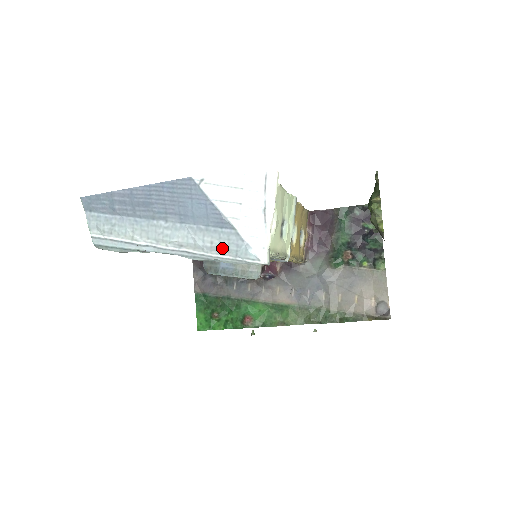
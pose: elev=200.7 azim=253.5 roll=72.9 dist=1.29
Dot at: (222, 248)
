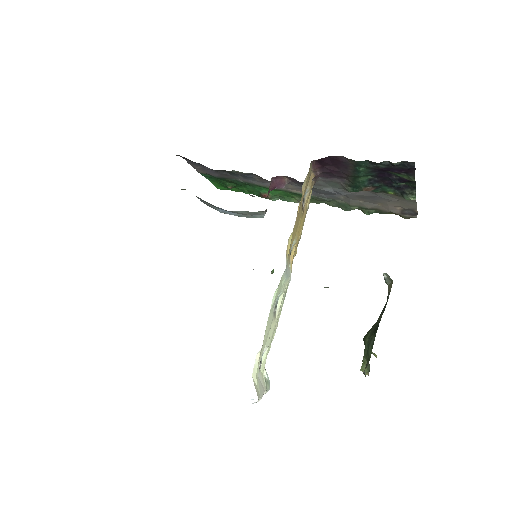
Dot at: occluded
